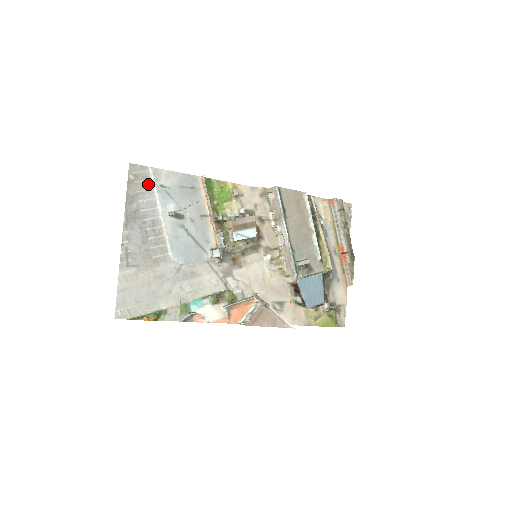
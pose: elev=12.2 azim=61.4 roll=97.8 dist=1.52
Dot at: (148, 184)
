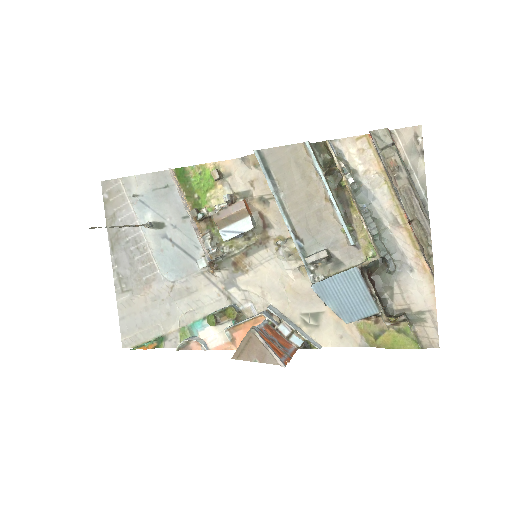
Dot at: (122, 198)
